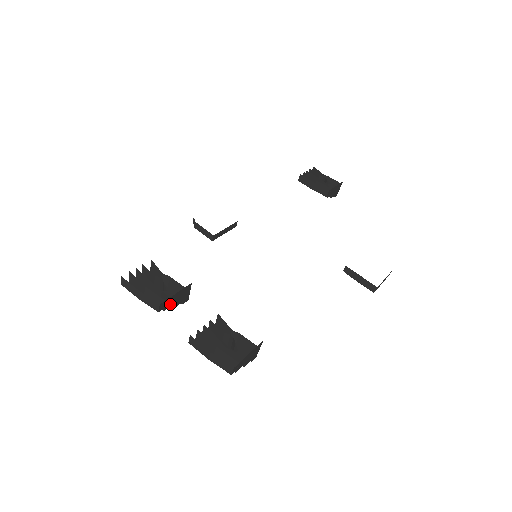
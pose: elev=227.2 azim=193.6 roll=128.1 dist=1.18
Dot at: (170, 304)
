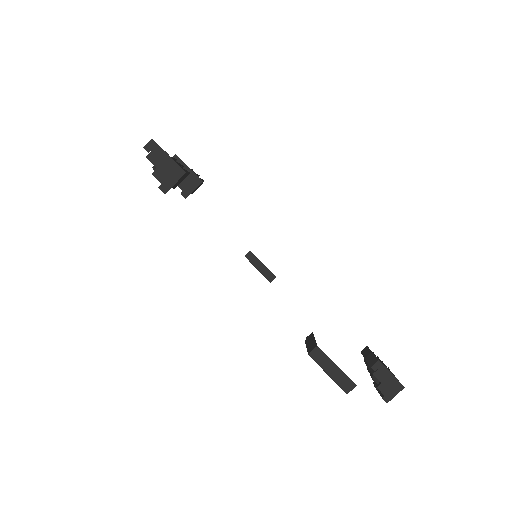
Dot at: occluded
